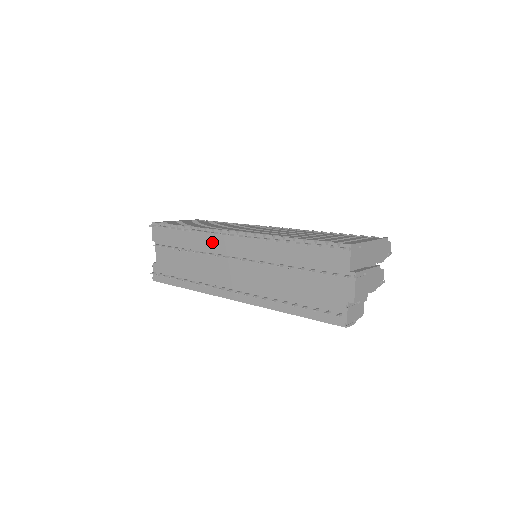
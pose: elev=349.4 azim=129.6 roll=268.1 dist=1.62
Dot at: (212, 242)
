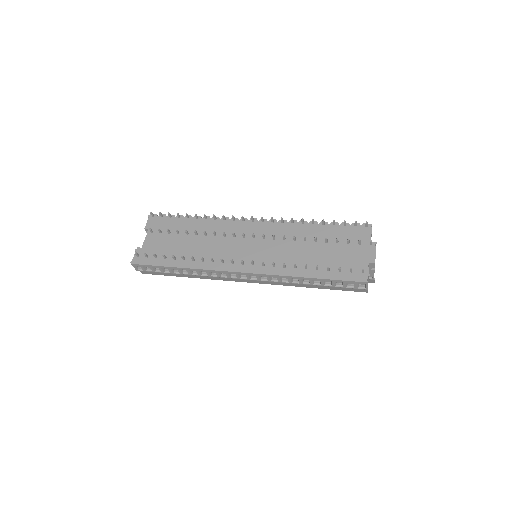
Dot at: (226, 227)
